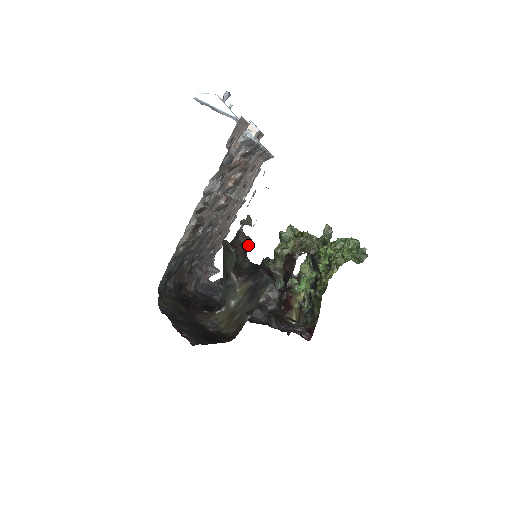
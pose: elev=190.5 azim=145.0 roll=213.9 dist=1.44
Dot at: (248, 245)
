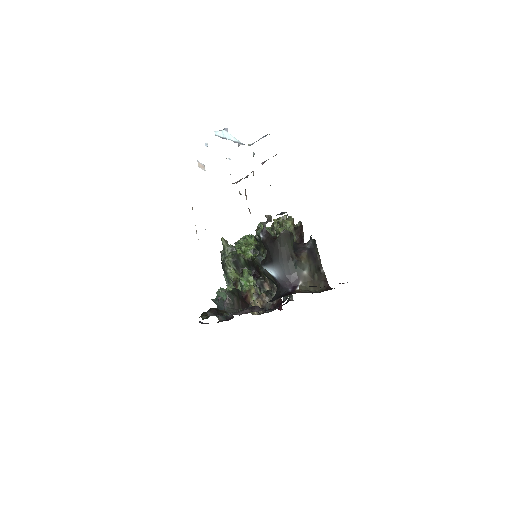
Dot at: occluded
